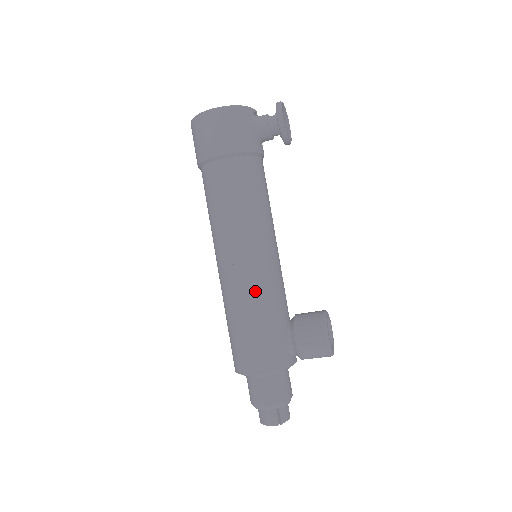
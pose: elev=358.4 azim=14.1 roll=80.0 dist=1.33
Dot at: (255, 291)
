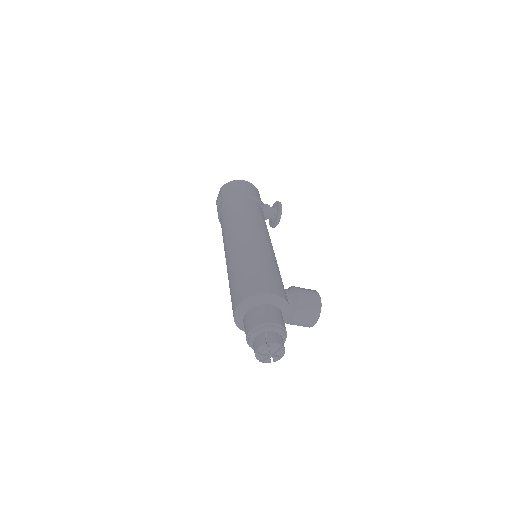
Dot at: (269, 253)
